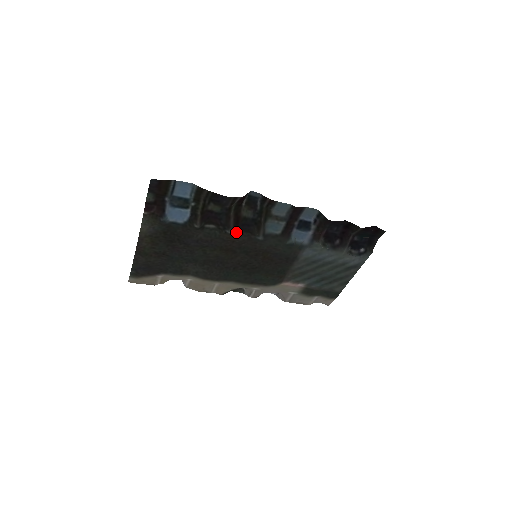
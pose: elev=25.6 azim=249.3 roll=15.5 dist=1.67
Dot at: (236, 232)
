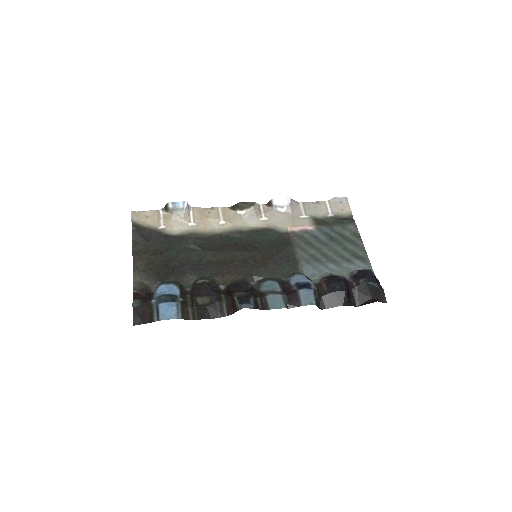
Dot at: (229, 285)
